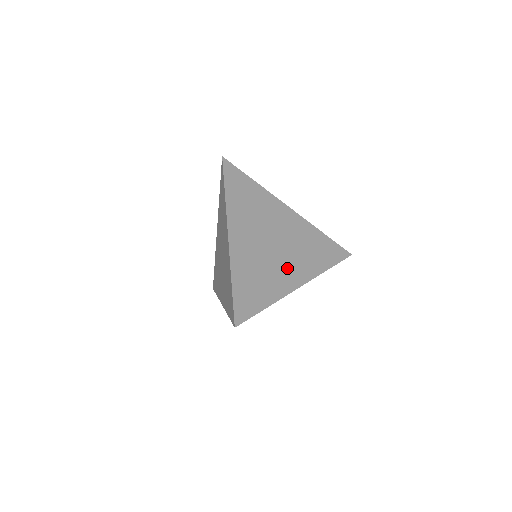
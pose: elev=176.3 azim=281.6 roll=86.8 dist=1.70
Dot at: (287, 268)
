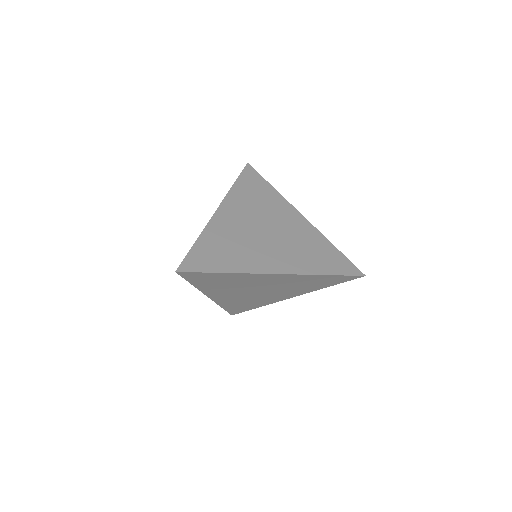
Dot at: (269, 254)
